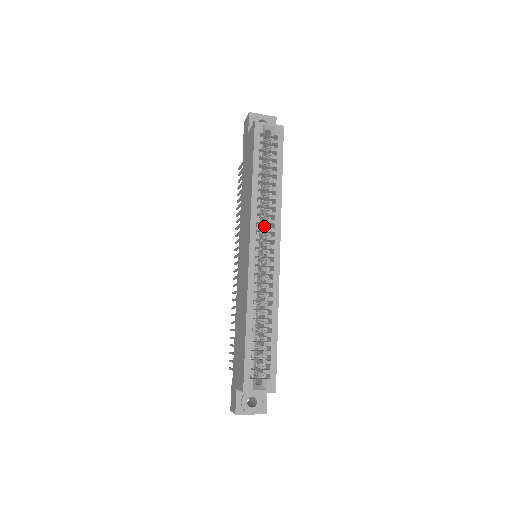
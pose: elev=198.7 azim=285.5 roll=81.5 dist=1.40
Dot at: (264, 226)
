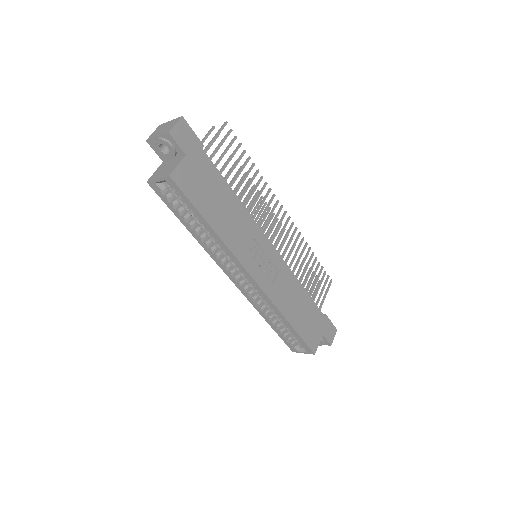
Dot at: occluded
